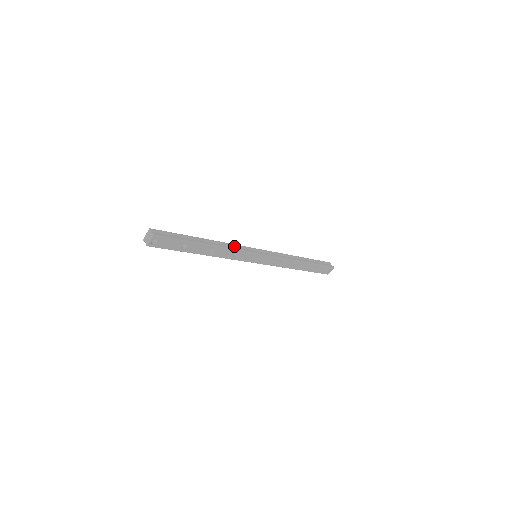
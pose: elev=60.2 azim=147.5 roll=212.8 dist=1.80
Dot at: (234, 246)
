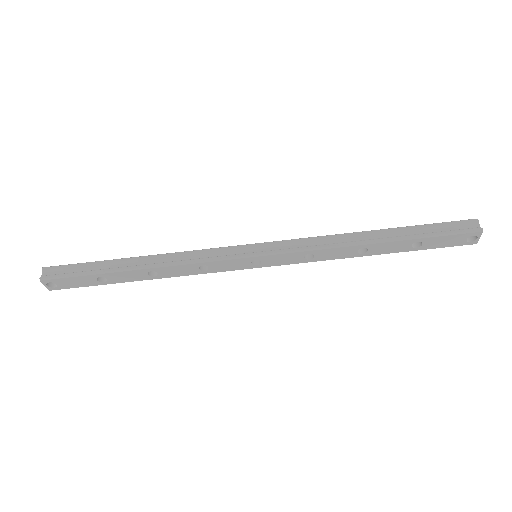
Dot at: (197, 254)
